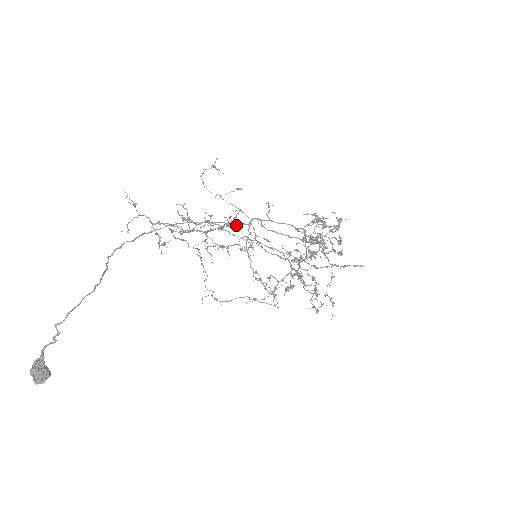
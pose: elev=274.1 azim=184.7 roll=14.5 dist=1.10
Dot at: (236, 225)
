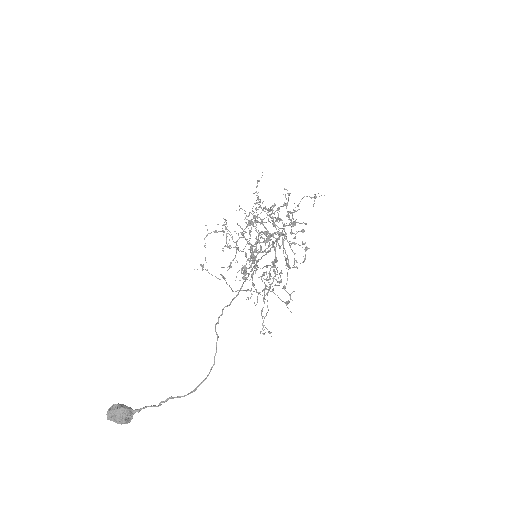
Dot at: (258, 199)
